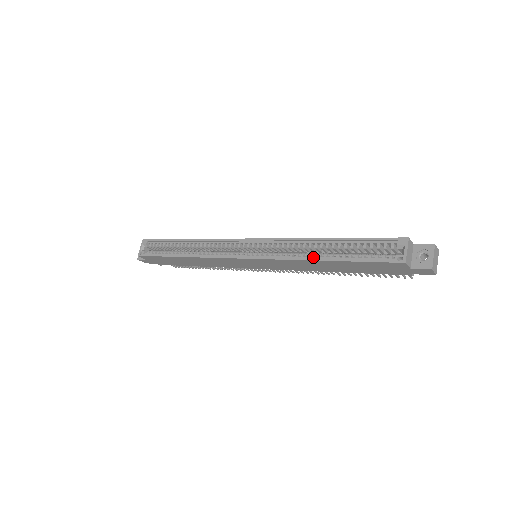
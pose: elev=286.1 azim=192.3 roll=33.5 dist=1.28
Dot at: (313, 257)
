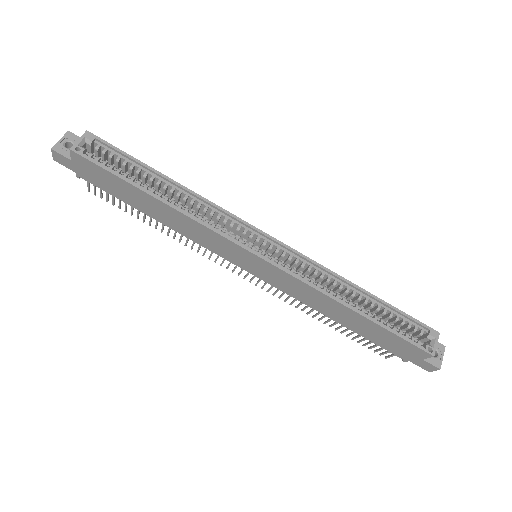
Dot at: (344, 301)
